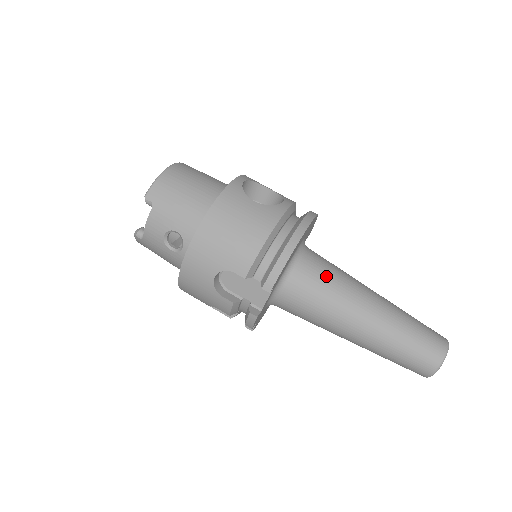
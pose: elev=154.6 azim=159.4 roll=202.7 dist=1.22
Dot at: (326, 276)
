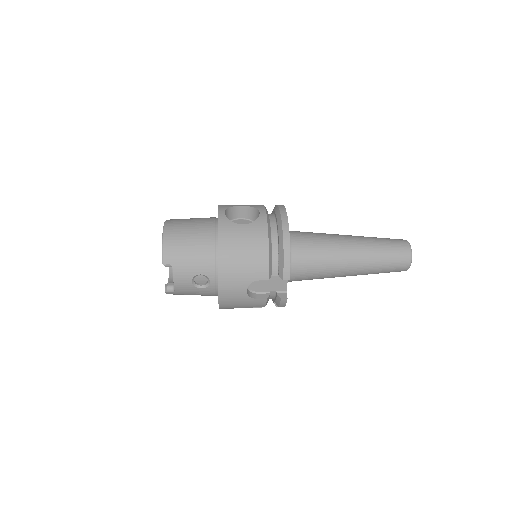
Dot at: (314, 245)
